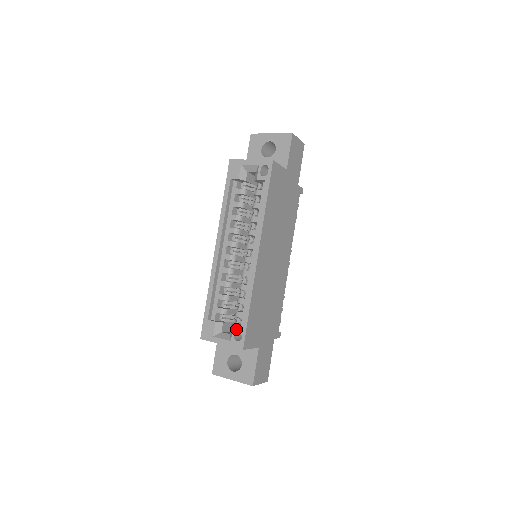
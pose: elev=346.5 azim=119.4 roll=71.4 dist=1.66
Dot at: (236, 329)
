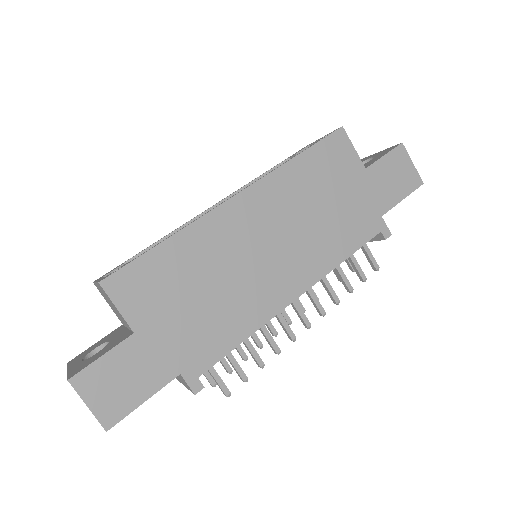
Dot at: (125, 264)
